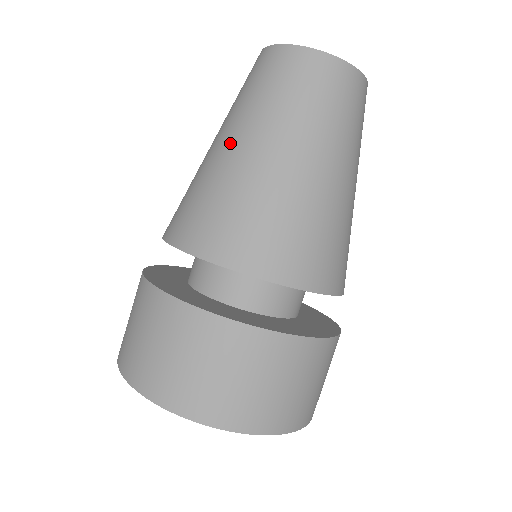
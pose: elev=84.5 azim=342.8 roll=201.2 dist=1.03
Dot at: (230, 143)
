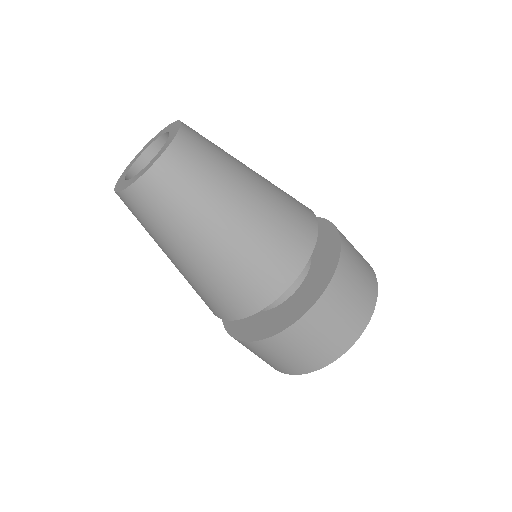
Dot at: (176, 260)
